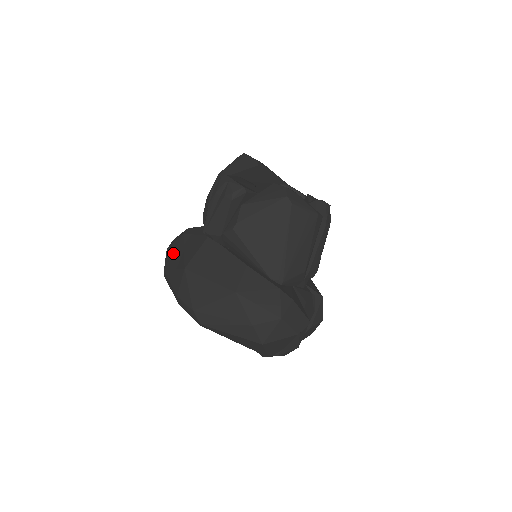
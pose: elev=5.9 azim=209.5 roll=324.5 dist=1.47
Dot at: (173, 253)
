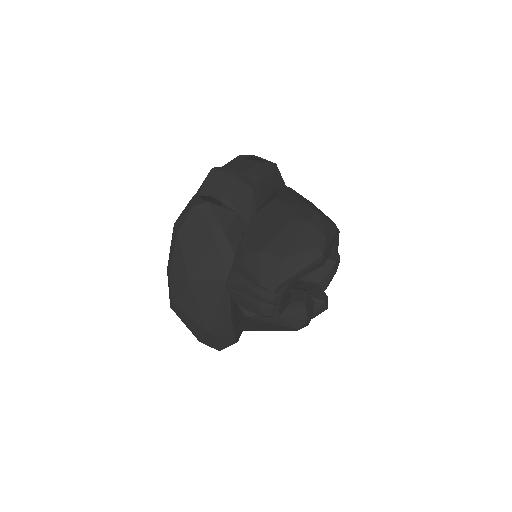
Dot at: (195, 237)
